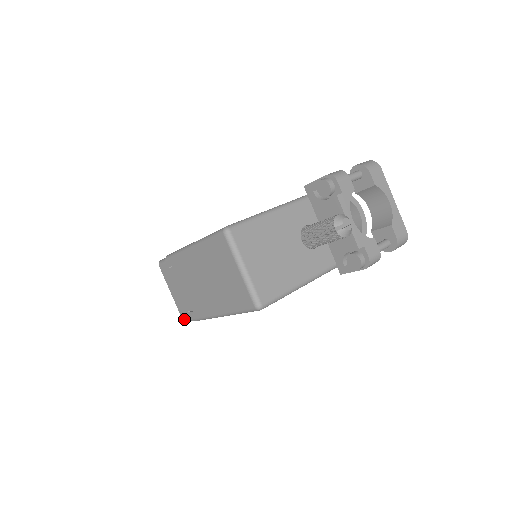
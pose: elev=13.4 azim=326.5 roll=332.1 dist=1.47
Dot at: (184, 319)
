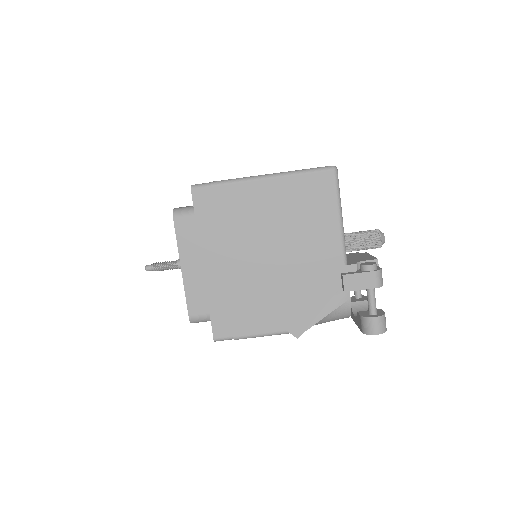
Dot at: (195, 184)
